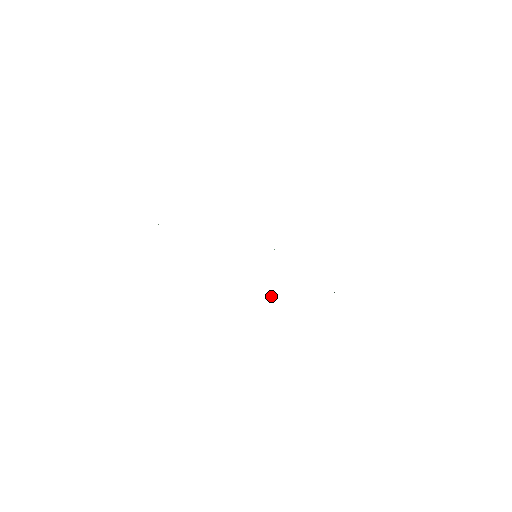
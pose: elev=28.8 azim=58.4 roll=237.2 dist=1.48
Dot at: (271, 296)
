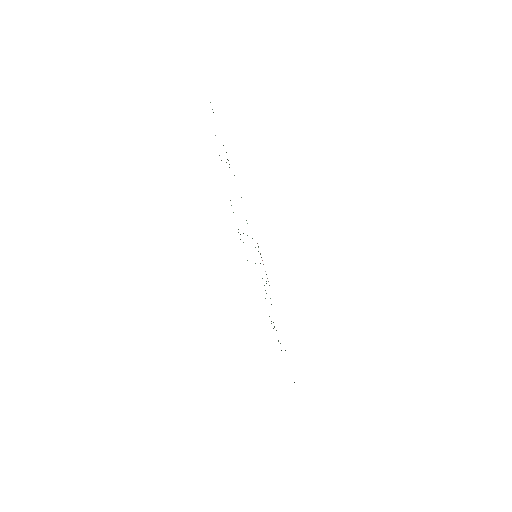
Dot at: occluded
